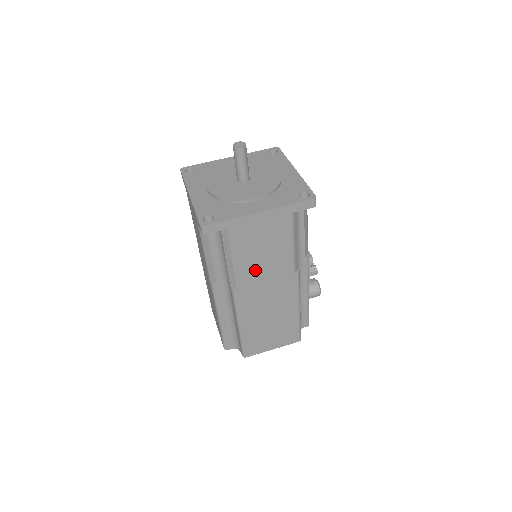
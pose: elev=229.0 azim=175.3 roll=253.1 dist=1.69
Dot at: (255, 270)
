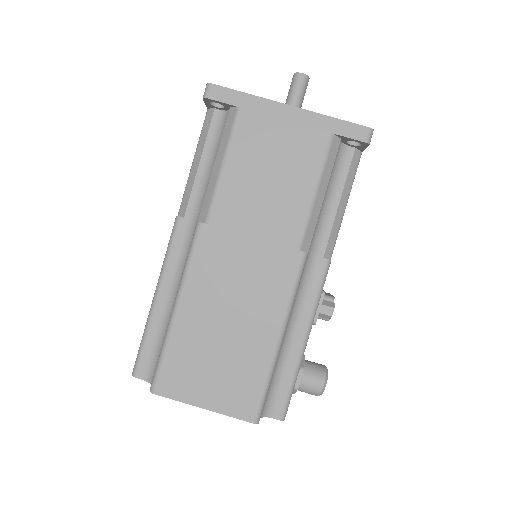
Dot at: (244, 205)
